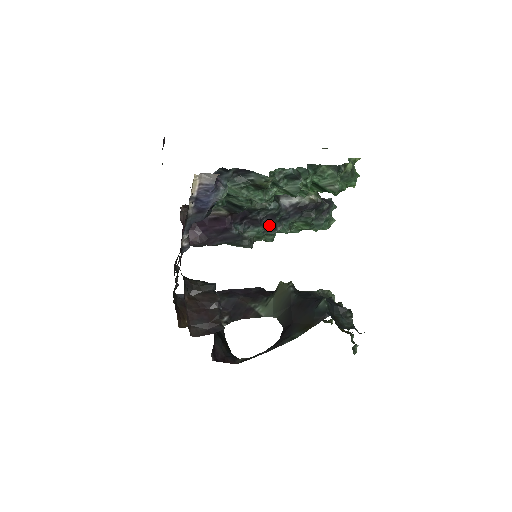
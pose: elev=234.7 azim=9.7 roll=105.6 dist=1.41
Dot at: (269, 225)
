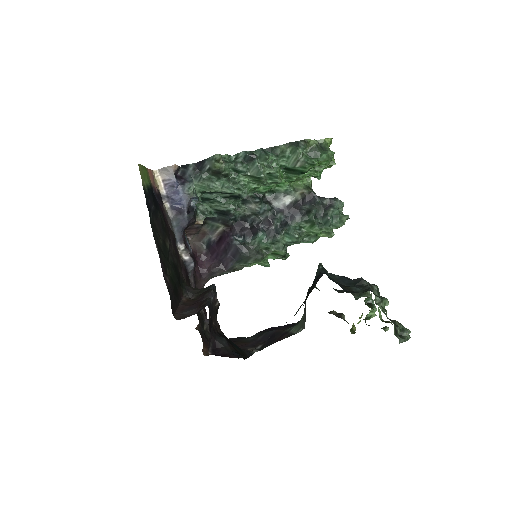
Dot at: (270, 231)
